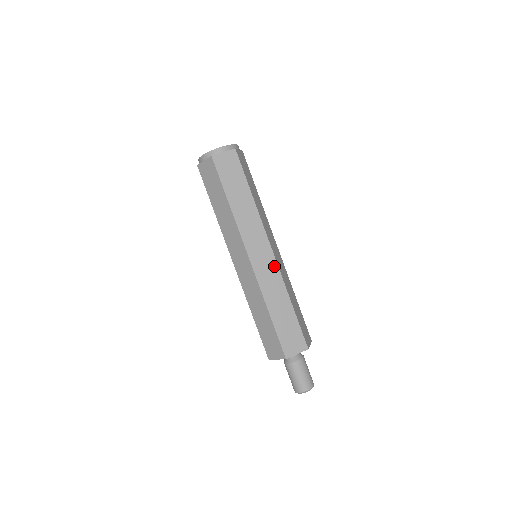
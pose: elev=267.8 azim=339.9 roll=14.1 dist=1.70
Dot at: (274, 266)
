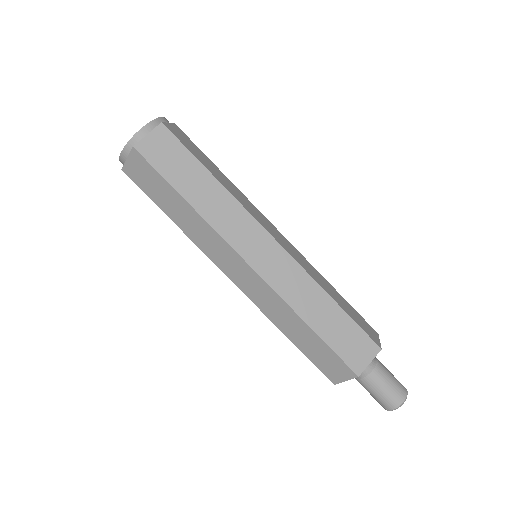
Dot at: (287, 259)
